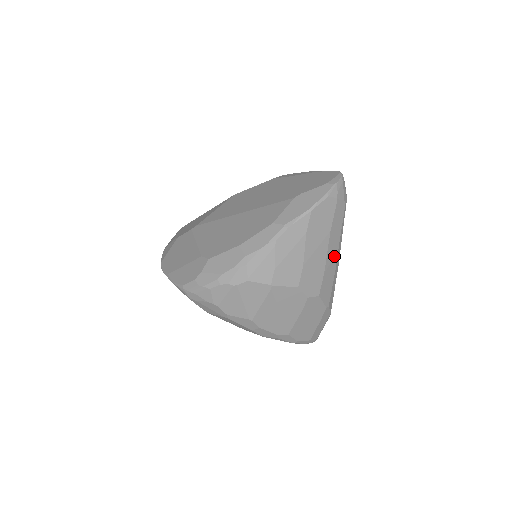
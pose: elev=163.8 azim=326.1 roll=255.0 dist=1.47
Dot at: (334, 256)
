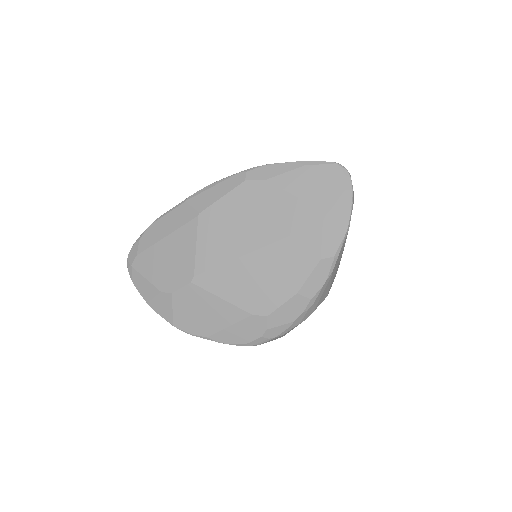
Dot at: occluded
